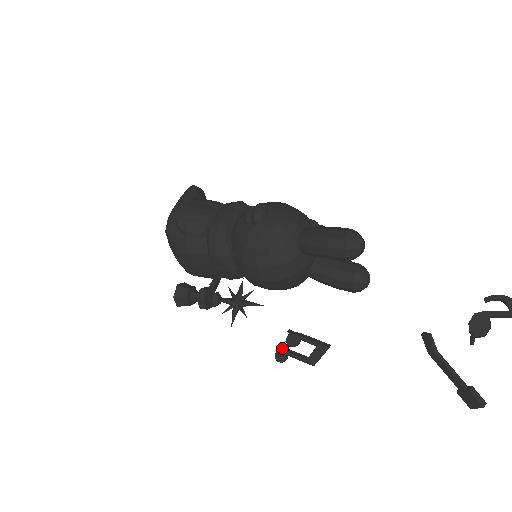
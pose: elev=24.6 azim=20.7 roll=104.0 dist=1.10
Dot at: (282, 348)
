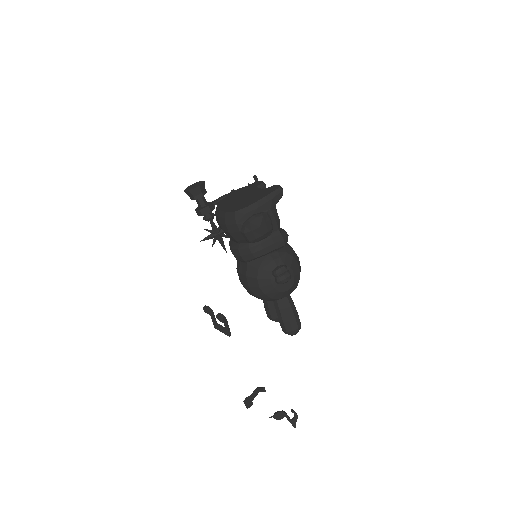
Dot at: (212, 310)
